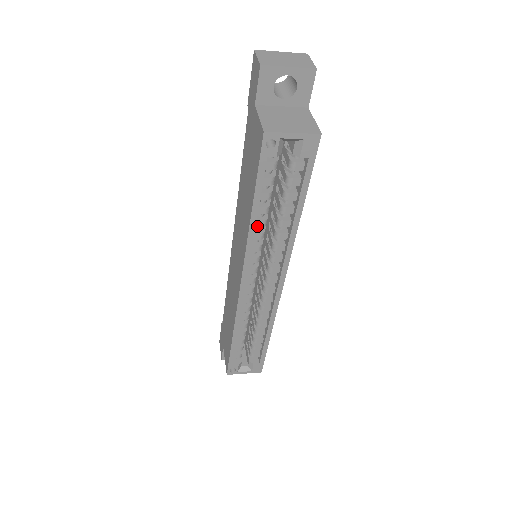
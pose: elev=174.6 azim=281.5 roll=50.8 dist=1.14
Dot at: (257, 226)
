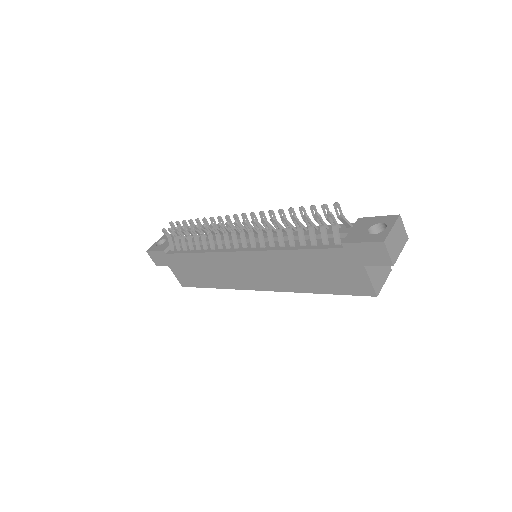
Dot at: occluded
